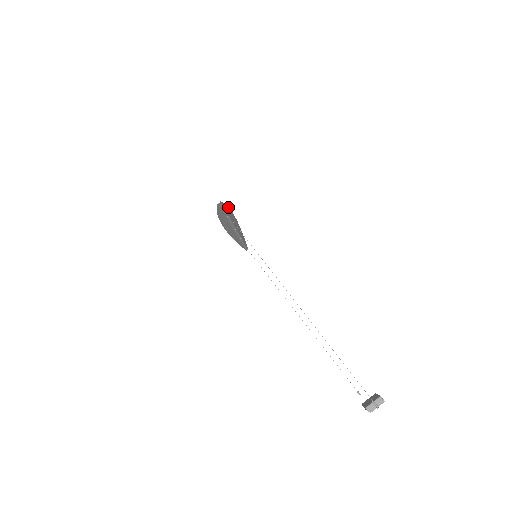
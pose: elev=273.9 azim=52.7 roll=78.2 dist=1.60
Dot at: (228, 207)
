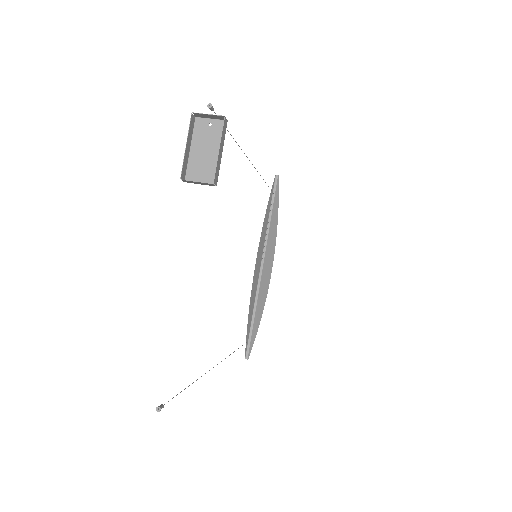
Dot at: (277, 223)
